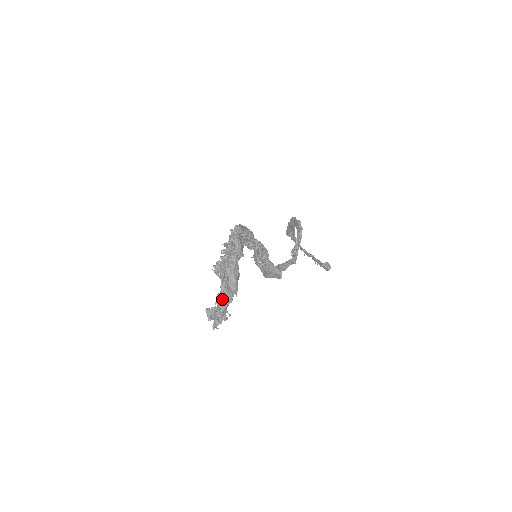
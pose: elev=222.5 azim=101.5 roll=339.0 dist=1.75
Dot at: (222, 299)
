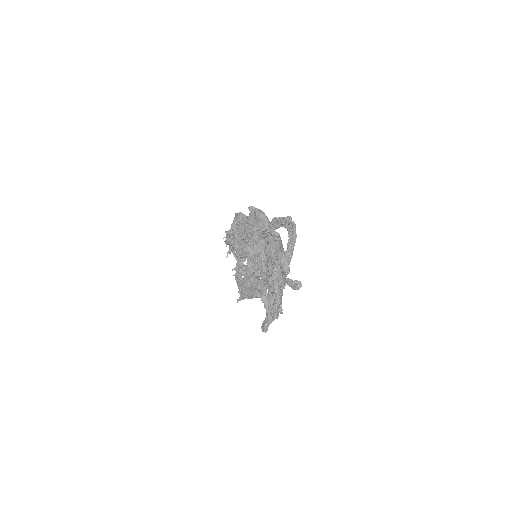
Dot at: (277, 282)
